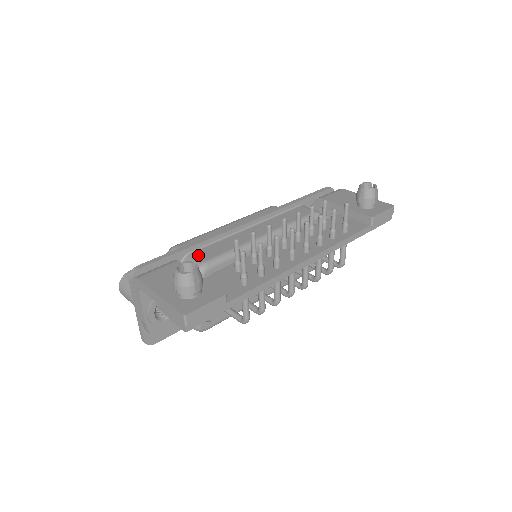
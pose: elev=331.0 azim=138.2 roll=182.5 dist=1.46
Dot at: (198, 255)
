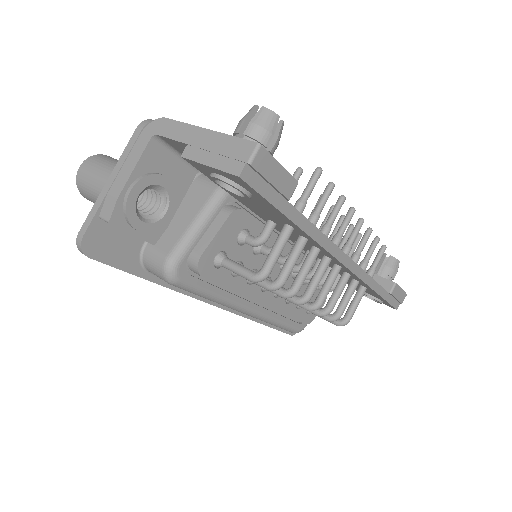
Dot at: occluded
